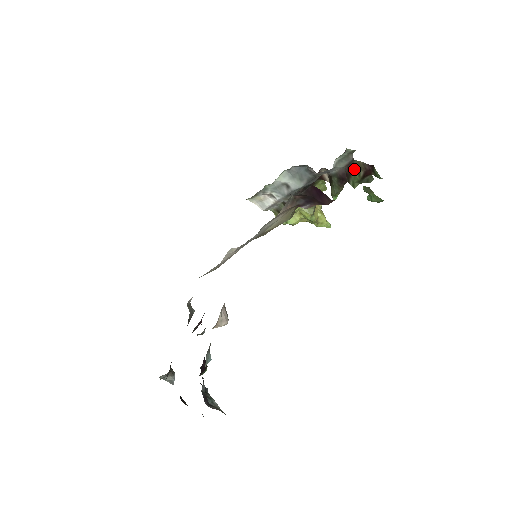
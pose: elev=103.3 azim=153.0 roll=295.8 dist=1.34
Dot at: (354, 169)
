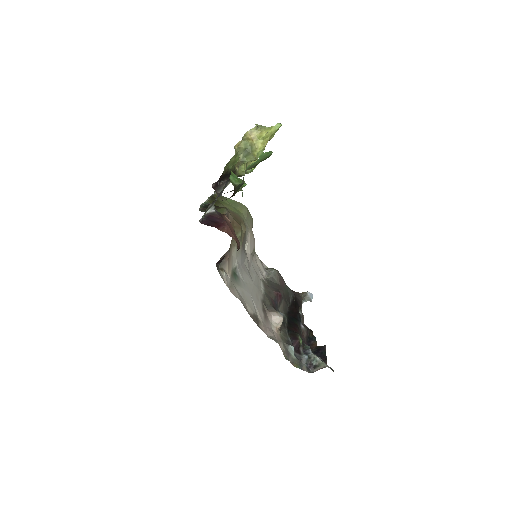
Dot at: occluded
